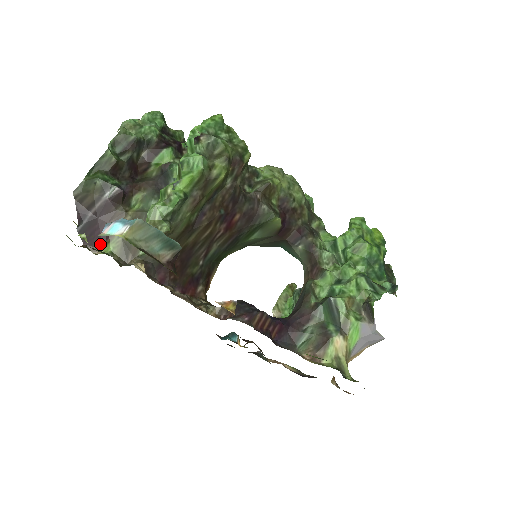
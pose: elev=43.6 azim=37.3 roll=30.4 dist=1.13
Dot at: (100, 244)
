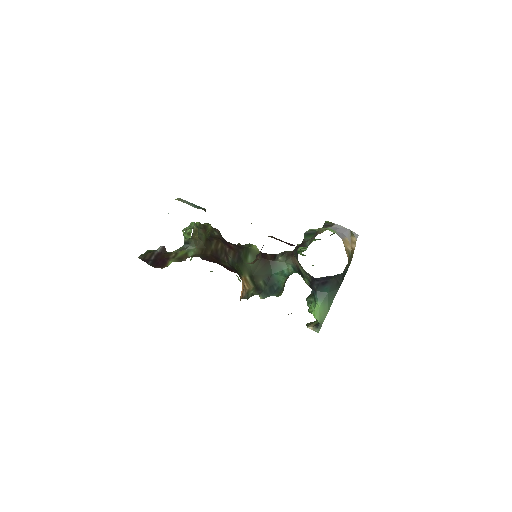
Dot at: (164, 265)
